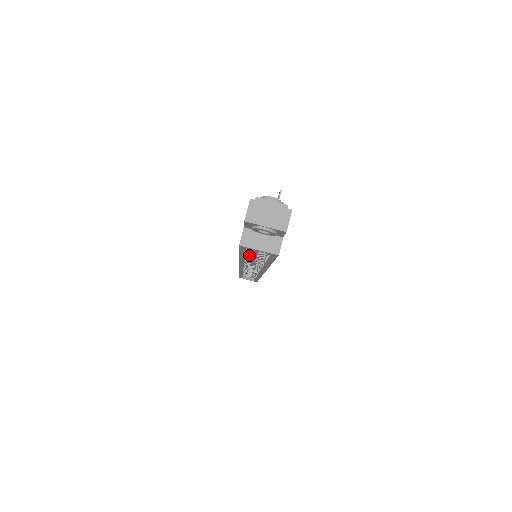
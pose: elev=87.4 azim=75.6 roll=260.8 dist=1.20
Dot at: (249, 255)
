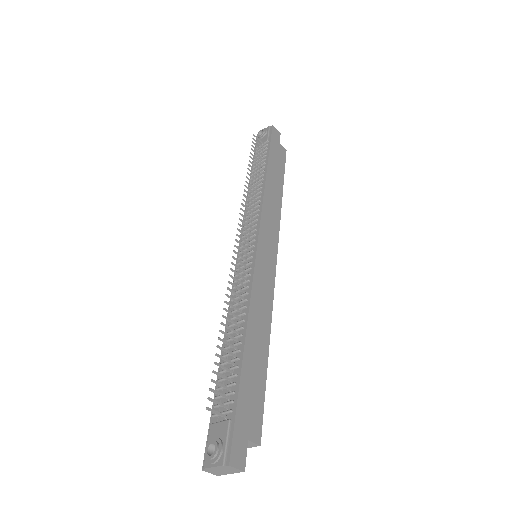
Dot at: occluded
